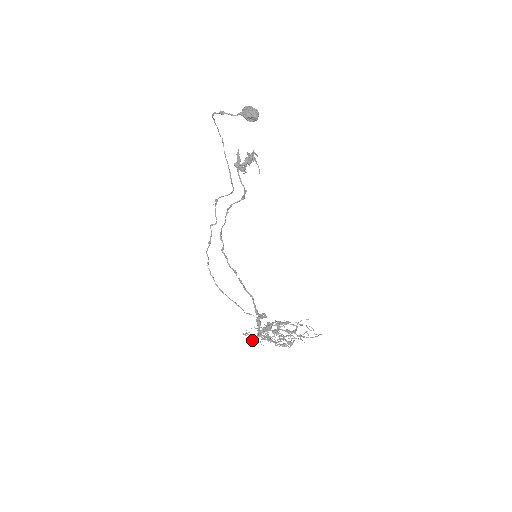
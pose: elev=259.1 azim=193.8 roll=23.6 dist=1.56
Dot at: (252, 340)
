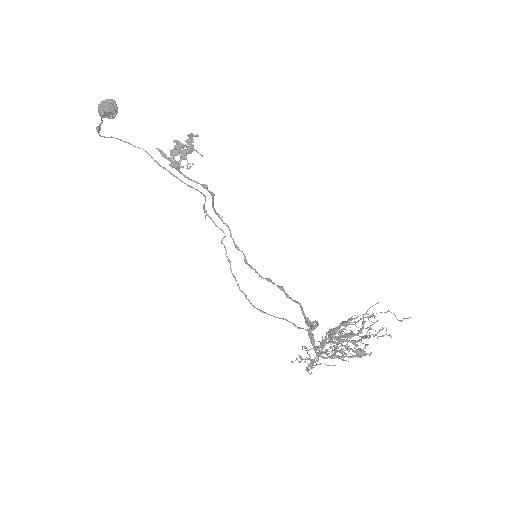
Dot at: (310, 365)
